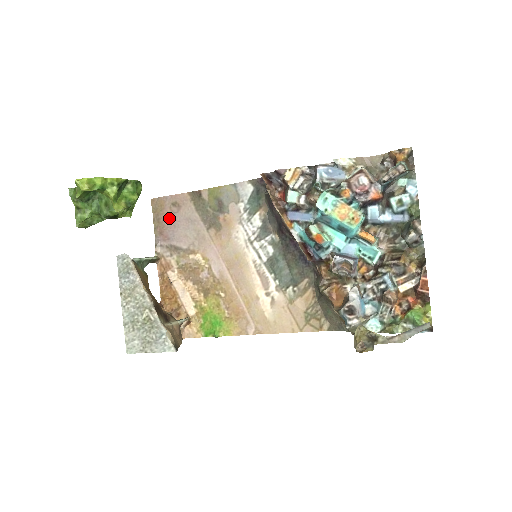
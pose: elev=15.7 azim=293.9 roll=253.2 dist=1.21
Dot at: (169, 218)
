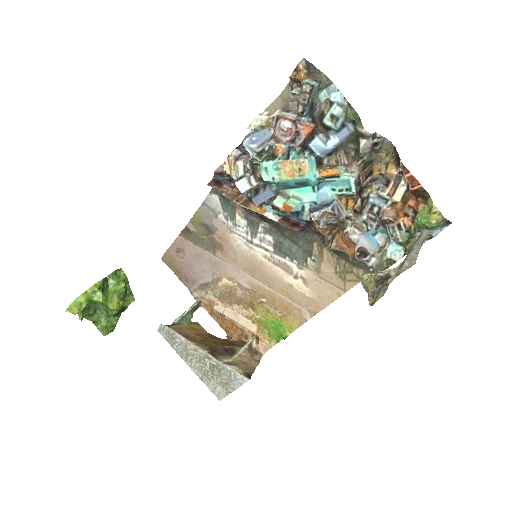
Dot at: (183, 265)
